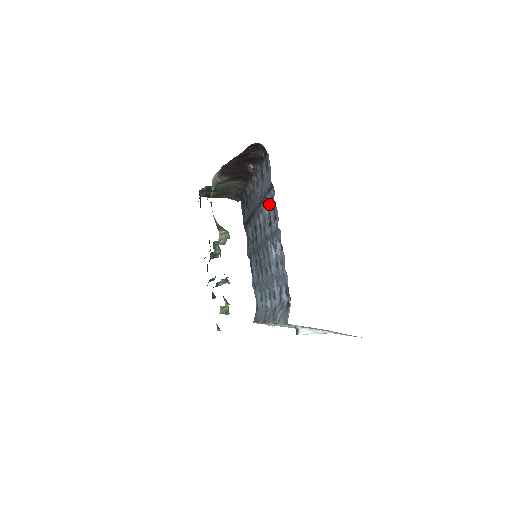
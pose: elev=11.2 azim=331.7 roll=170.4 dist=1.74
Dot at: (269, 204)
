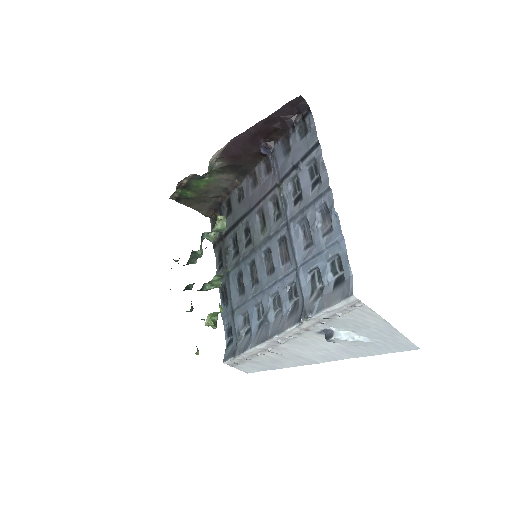
Dot at: (301, 174)
